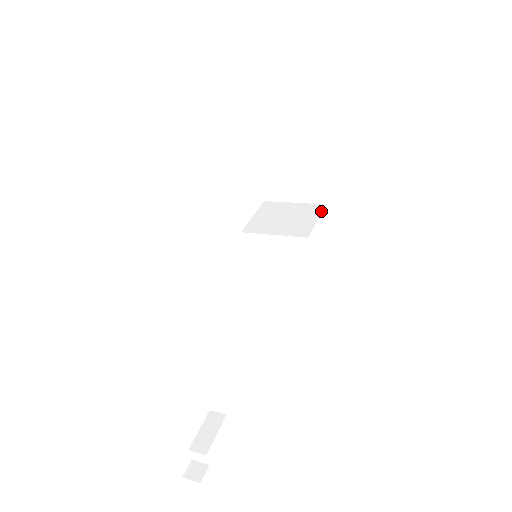
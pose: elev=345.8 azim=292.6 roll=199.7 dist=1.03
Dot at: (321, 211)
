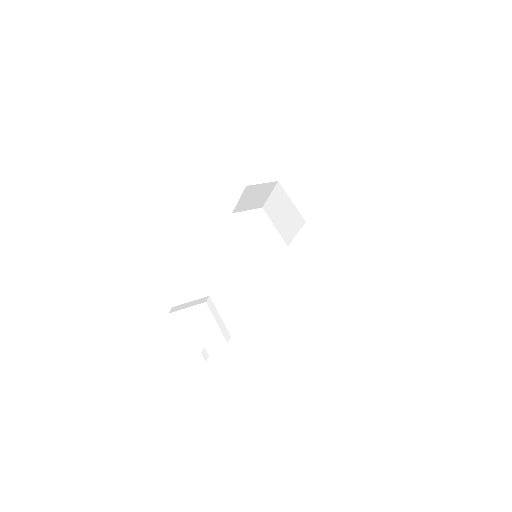
Dot at: occluded
